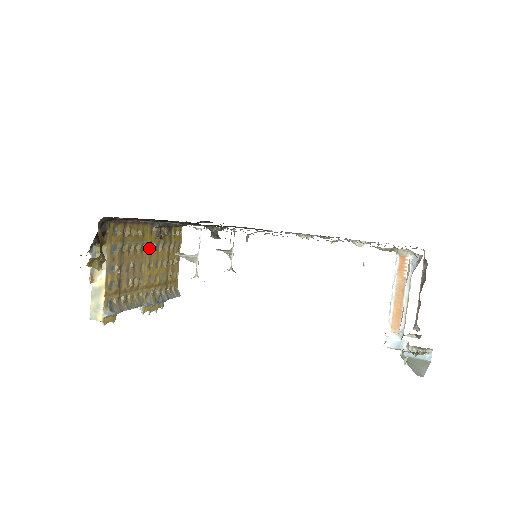
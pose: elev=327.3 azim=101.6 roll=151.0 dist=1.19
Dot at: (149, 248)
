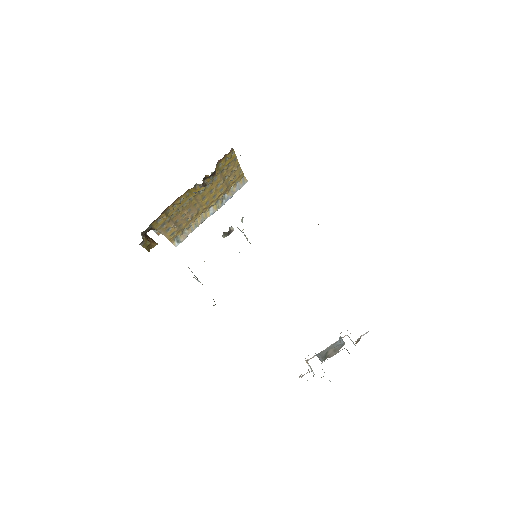
Dot at: (198, 194)
